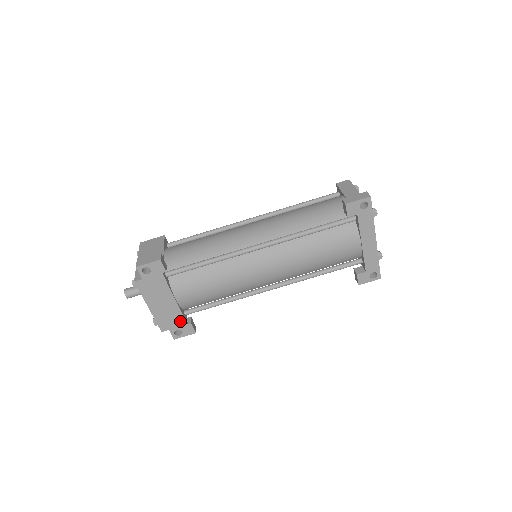
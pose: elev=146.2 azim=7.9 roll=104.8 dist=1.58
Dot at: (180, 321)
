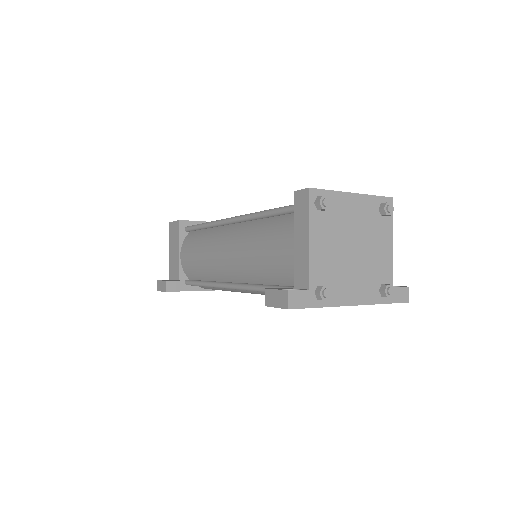
Dot at: occluded
